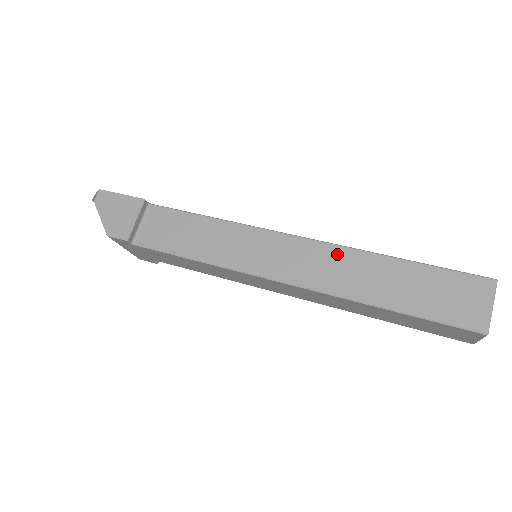
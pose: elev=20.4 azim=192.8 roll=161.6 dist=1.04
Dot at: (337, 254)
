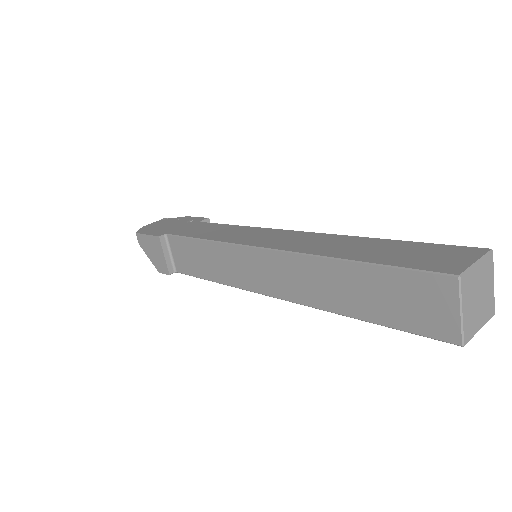
Dot at: (296, 264)
